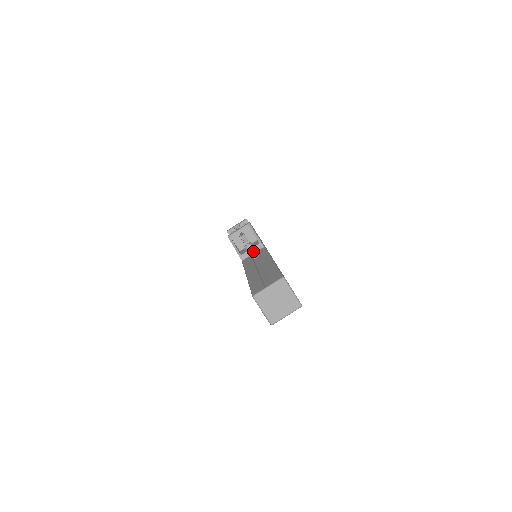
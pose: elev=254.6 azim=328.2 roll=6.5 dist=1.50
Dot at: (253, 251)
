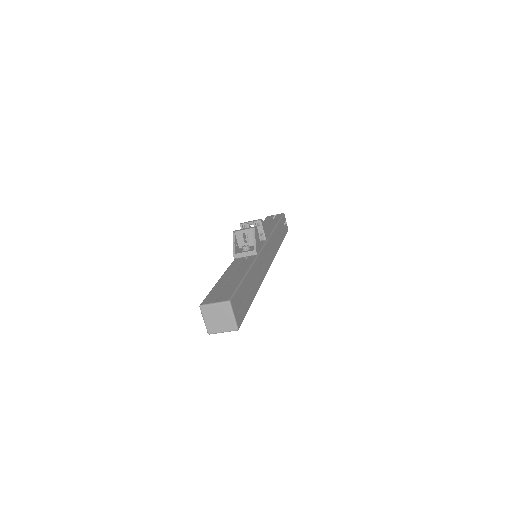
Dot at: (246, 254)
